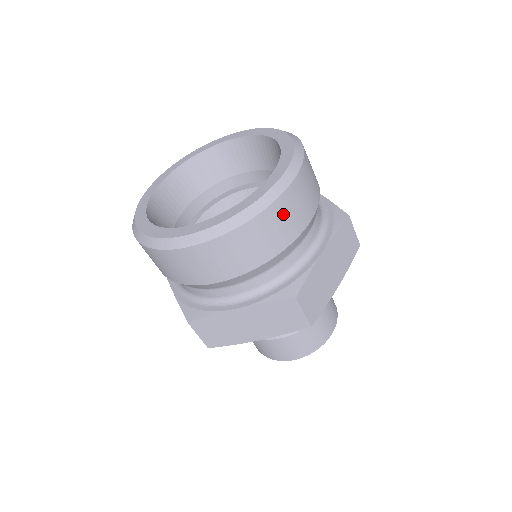
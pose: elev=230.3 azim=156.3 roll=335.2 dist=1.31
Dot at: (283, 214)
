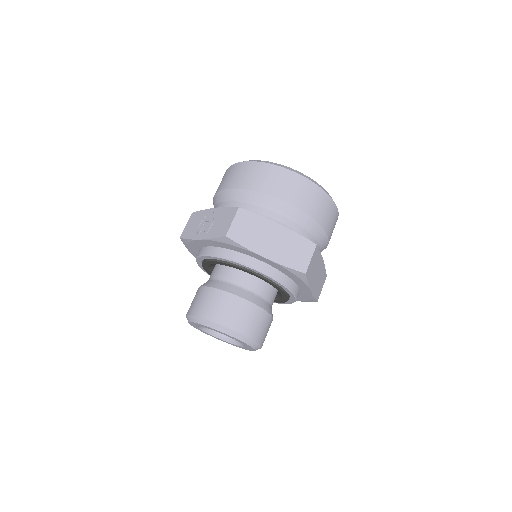
Dot at: (332, 213)
